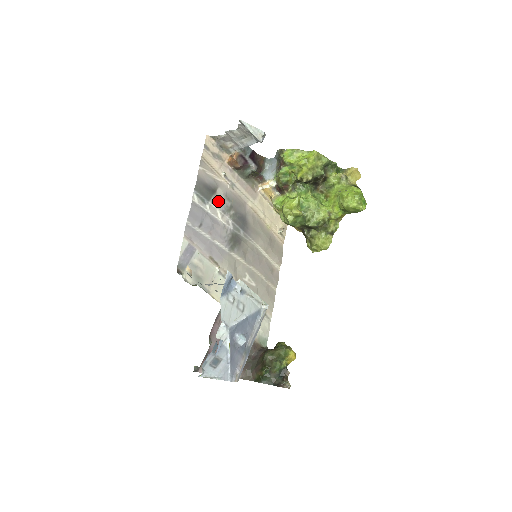
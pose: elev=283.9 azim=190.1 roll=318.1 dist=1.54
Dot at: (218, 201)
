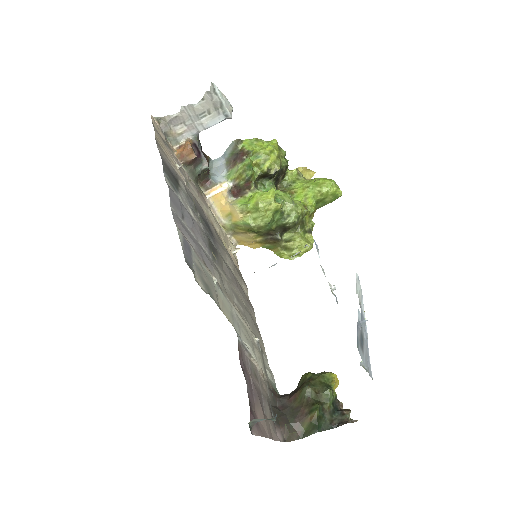
Dot at: (185, 195)
